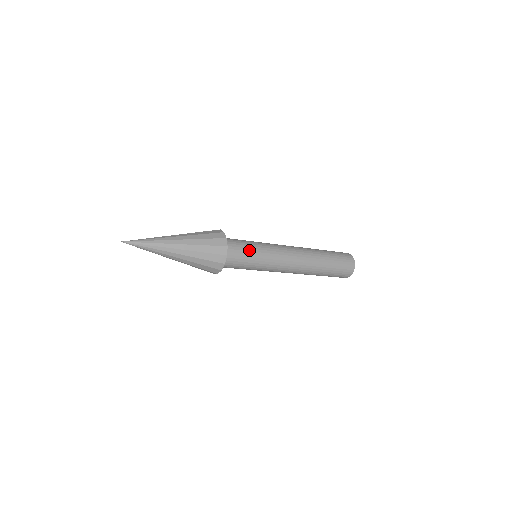
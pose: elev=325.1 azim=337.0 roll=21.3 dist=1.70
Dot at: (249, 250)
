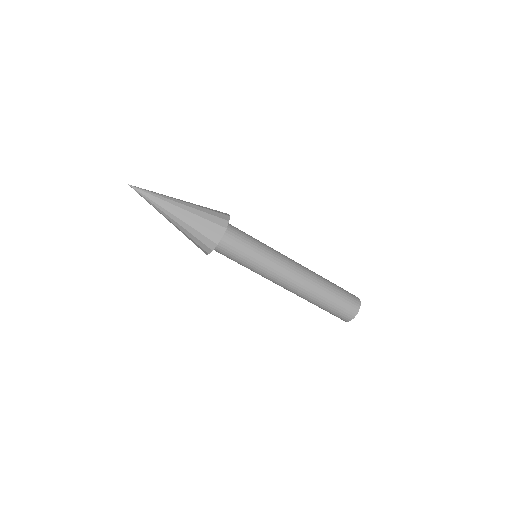
Dot at: (249, 244)
